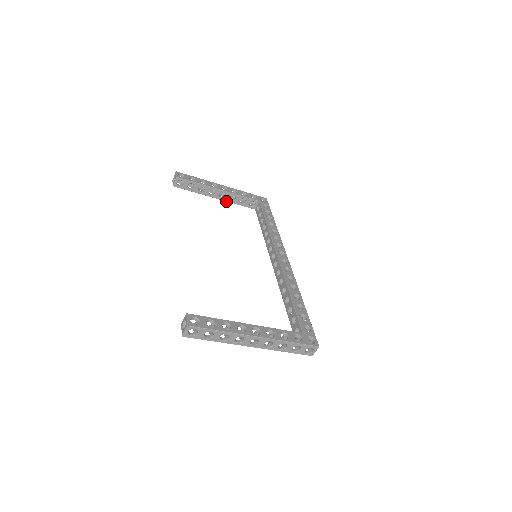
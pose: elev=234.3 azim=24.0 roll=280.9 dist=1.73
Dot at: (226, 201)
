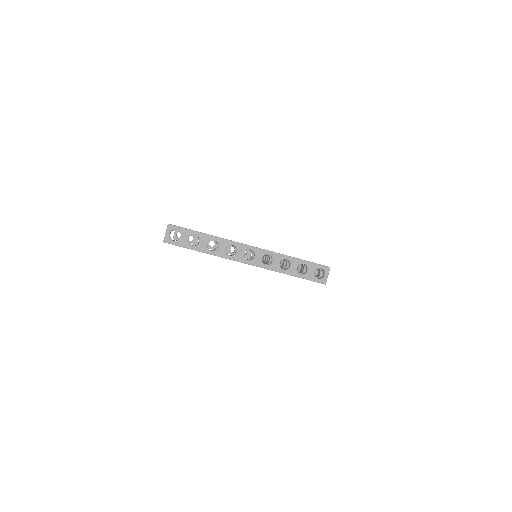
Dot at: (227, 253)
